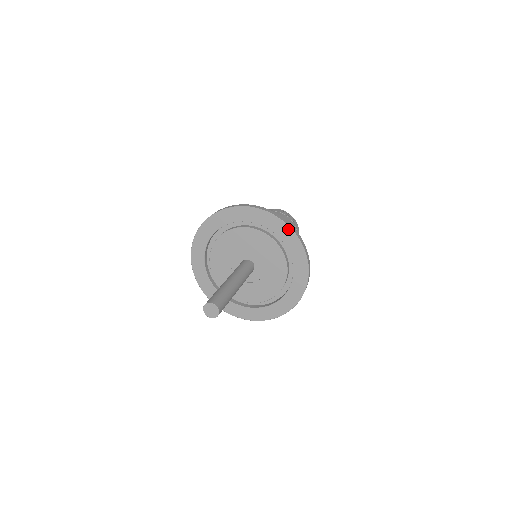
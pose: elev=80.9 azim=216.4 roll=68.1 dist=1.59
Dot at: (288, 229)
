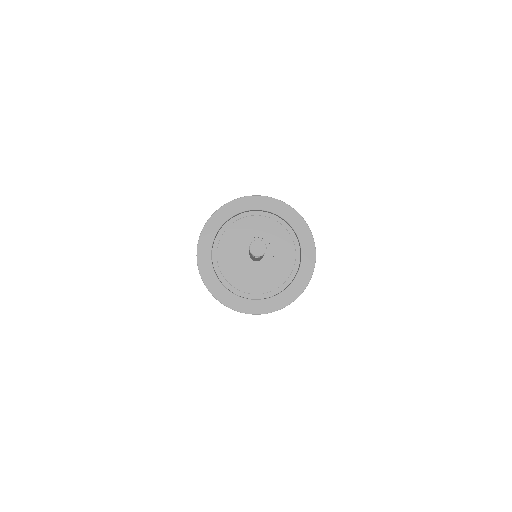
Dot at: (258, 198)
